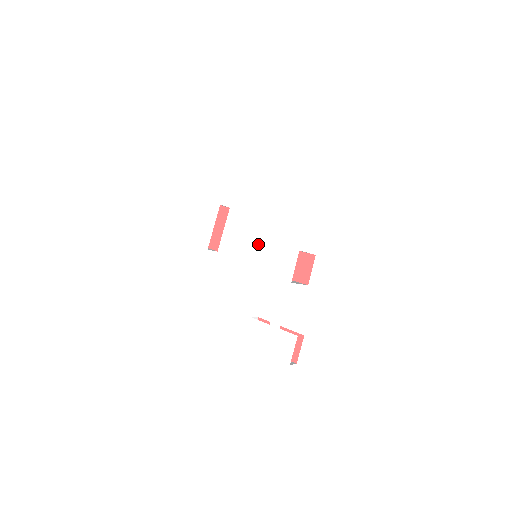
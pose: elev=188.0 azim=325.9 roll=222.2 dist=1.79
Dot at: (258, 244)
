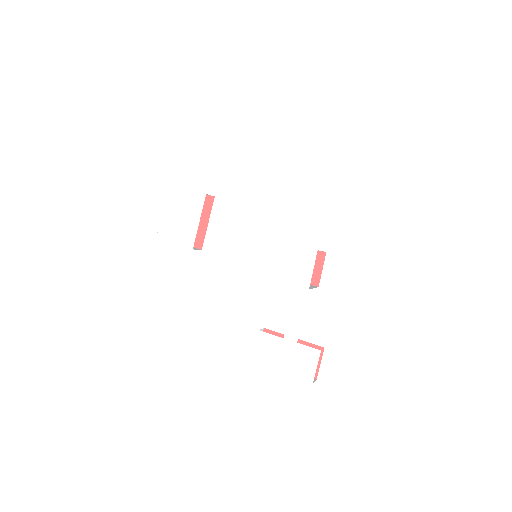
Dot at: (262, 243)
